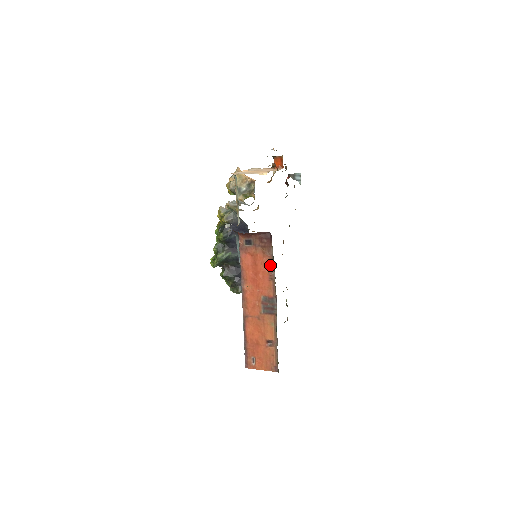
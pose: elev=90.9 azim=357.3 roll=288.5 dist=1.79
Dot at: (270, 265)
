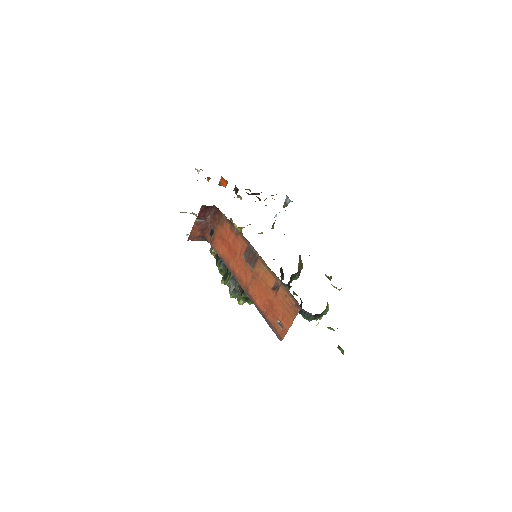
Dot at: (230, 227)
